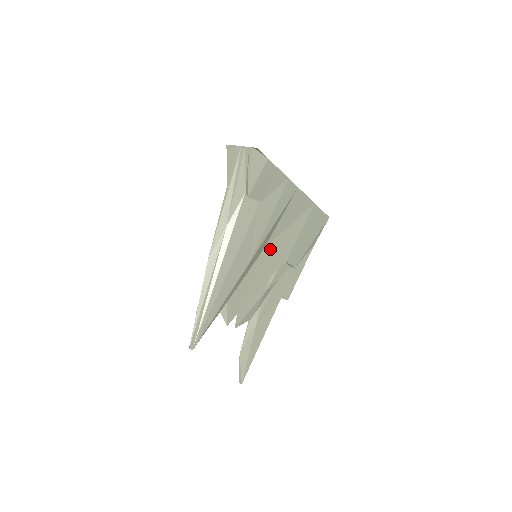
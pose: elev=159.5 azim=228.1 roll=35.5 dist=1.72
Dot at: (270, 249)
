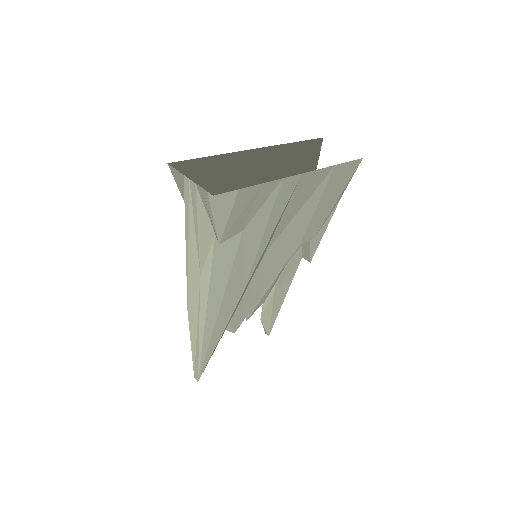
Dot at: (273, 249)
